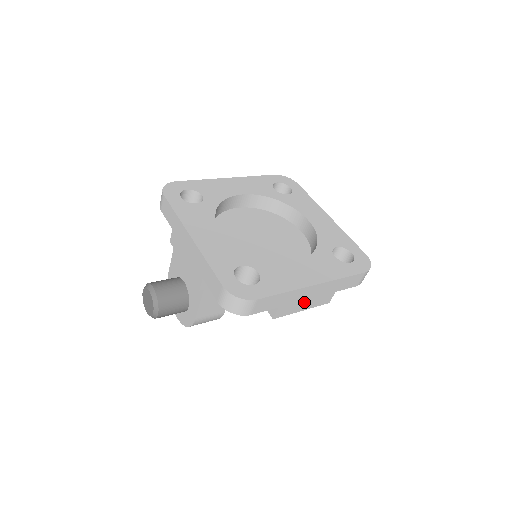
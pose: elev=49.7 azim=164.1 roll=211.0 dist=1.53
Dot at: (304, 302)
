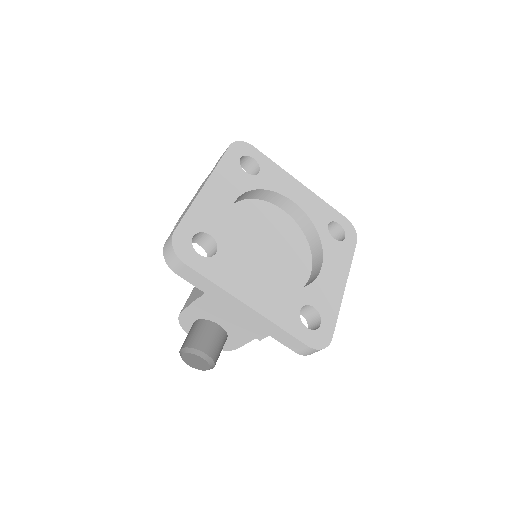
Dot at: occluded
